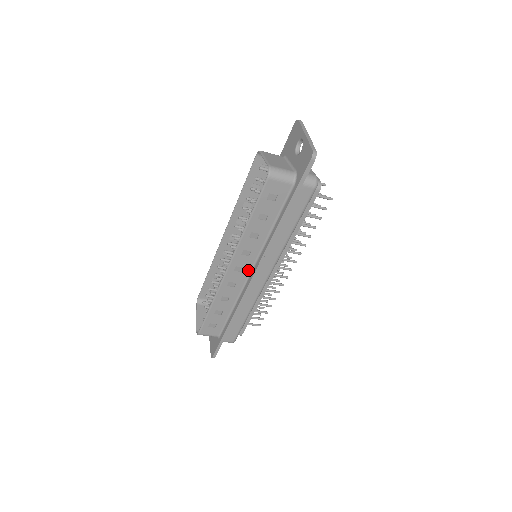
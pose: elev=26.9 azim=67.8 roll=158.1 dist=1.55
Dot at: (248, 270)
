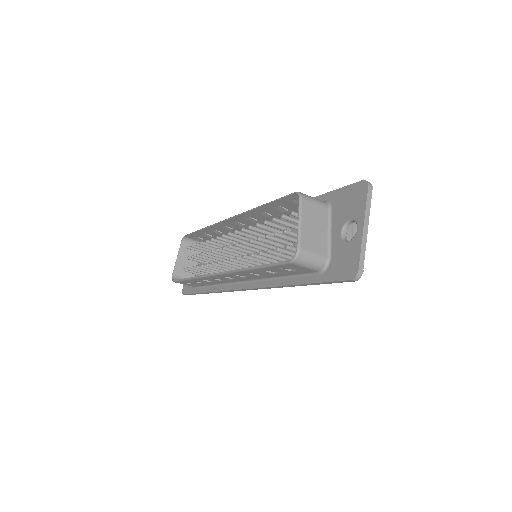
Dot at: (239, 280)
